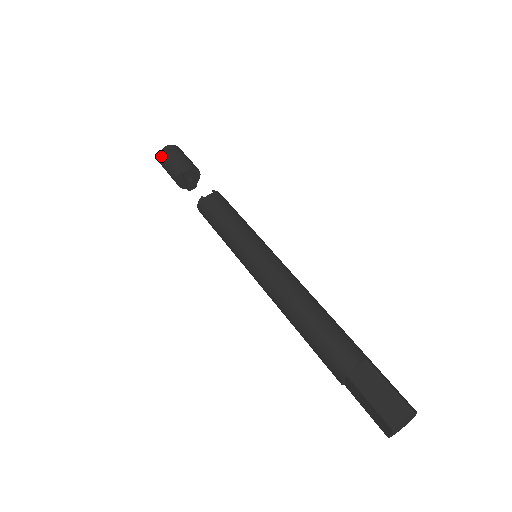
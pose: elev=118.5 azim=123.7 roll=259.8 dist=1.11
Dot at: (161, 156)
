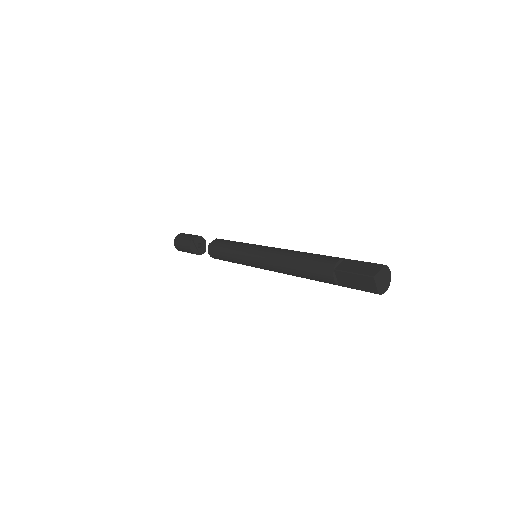
Dot at: (176, 241)
